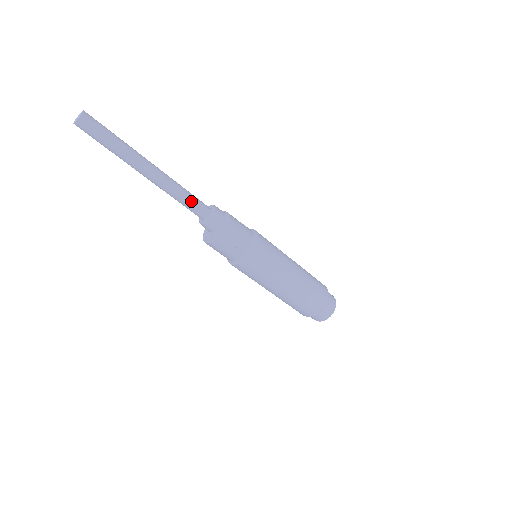
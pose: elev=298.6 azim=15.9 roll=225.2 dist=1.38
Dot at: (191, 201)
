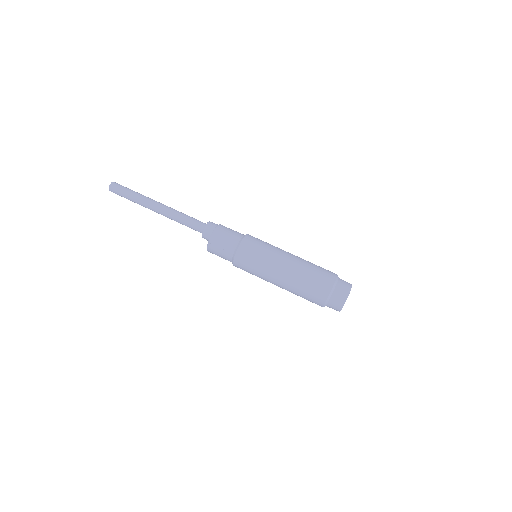
Dot at: (188, 222)
